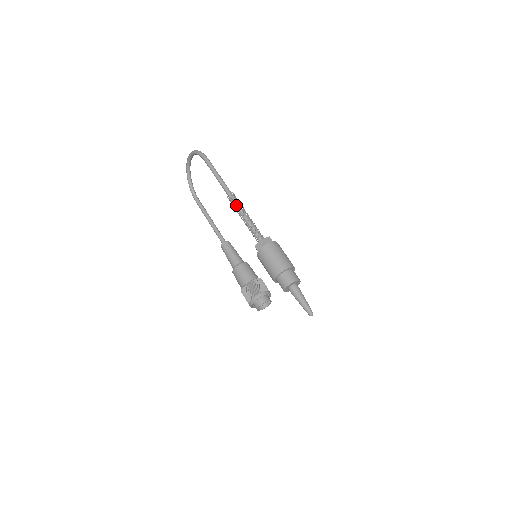
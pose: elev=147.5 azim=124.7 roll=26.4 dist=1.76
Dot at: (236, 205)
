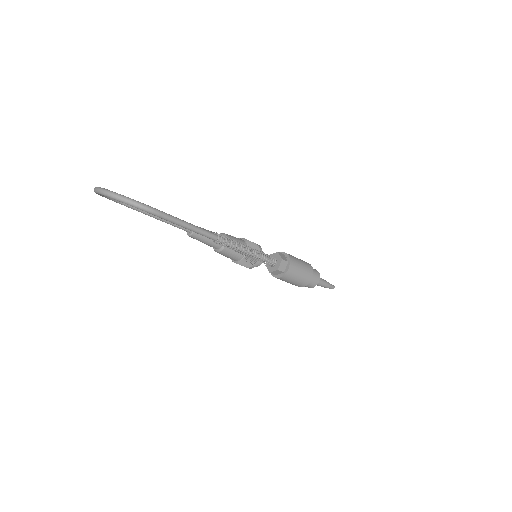
Dot at: (232, 249)
